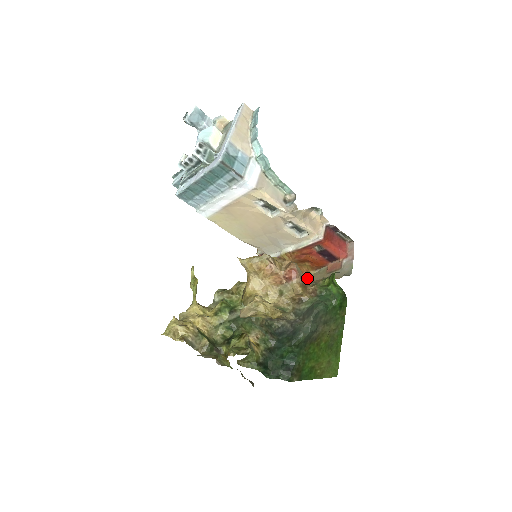
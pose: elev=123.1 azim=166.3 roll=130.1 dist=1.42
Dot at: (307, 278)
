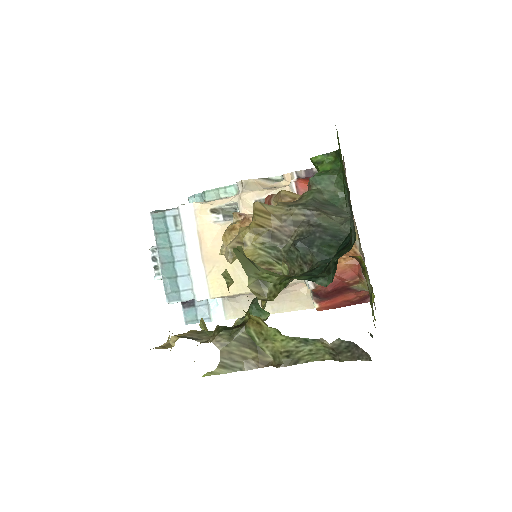
Dot at: (360, 247)
